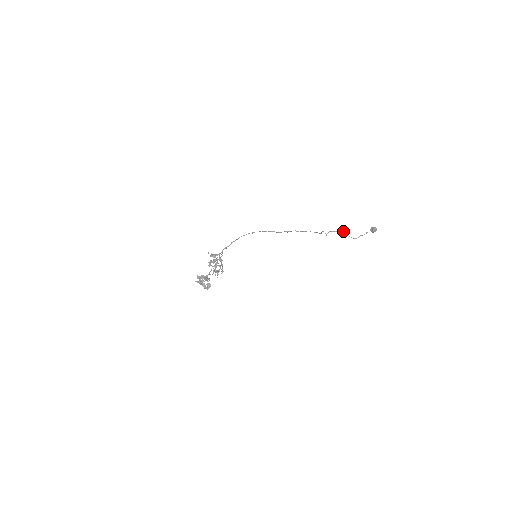
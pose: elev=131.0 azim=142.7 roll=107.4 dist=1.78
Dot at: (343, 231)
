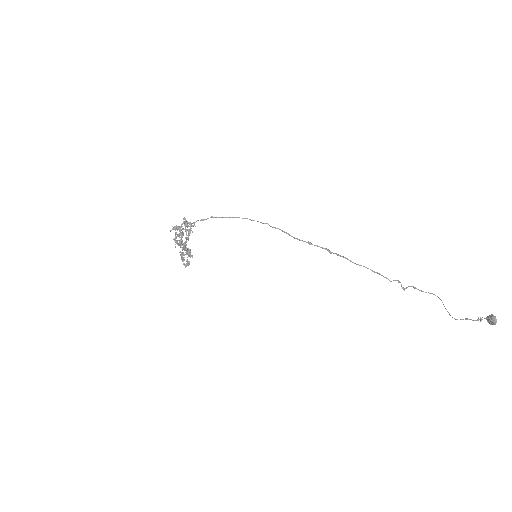
Dot at: occluded
